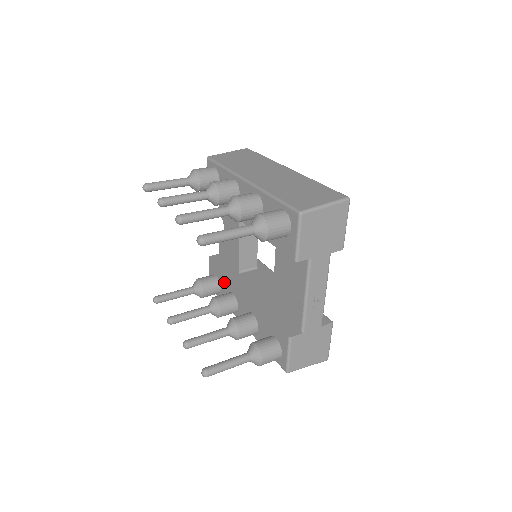
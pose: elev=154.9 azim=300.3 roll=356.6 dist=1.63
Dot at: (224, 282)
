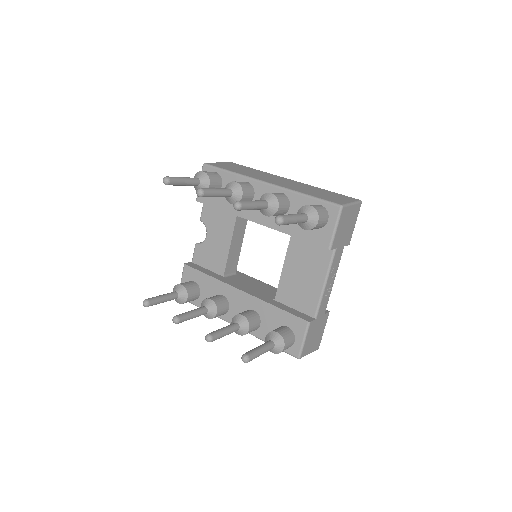
Dot at: (208, 286)
